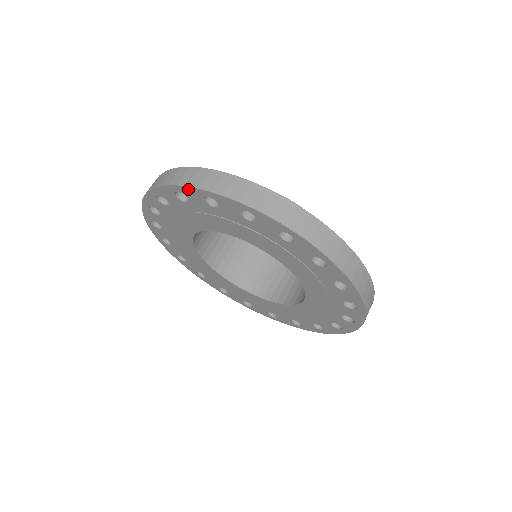
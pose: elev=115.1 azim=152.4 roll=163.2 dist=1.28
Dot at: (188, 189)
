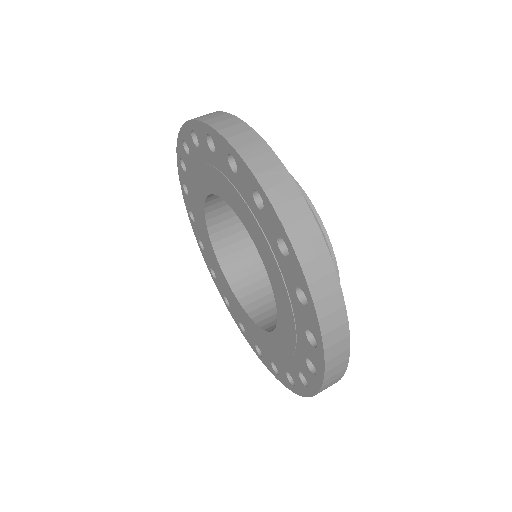
Dot at: (184, 129)
